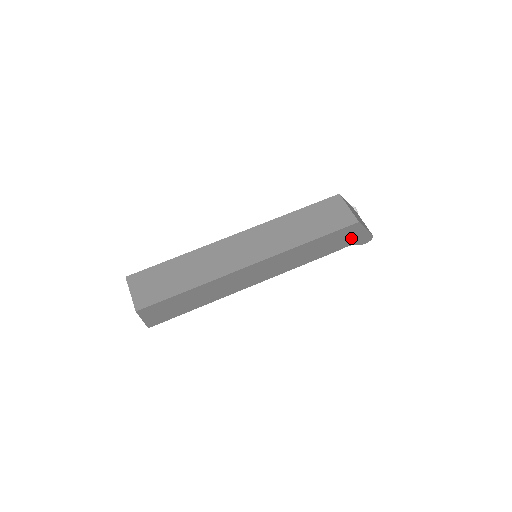
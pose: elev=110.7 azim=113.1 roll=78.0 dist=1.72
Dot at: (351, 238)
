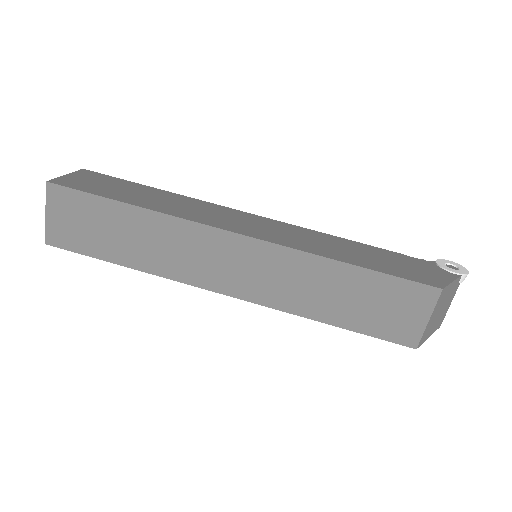
Dot at: occluded
